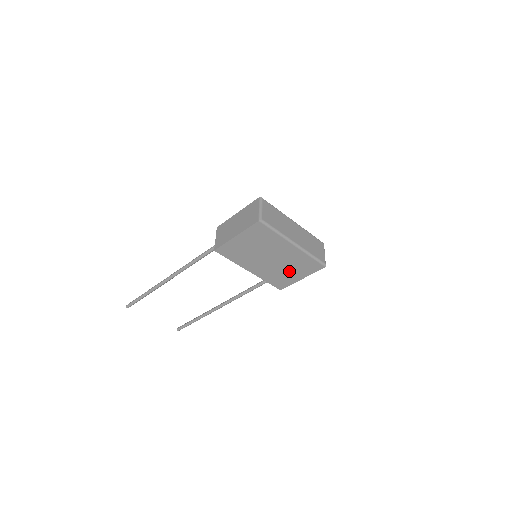
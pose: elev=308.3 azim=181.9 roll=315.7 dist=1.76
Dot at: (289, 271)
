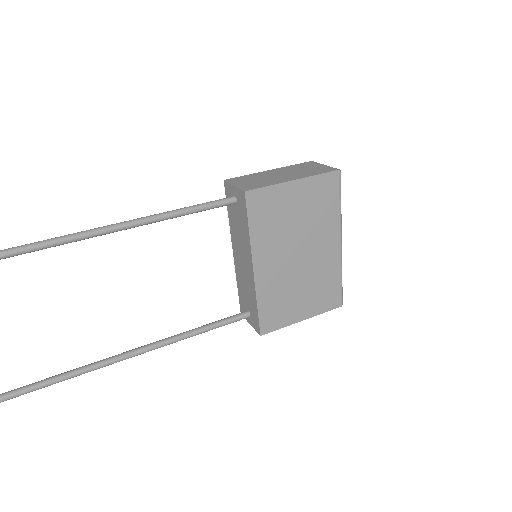
Dot at: (300, 295)
